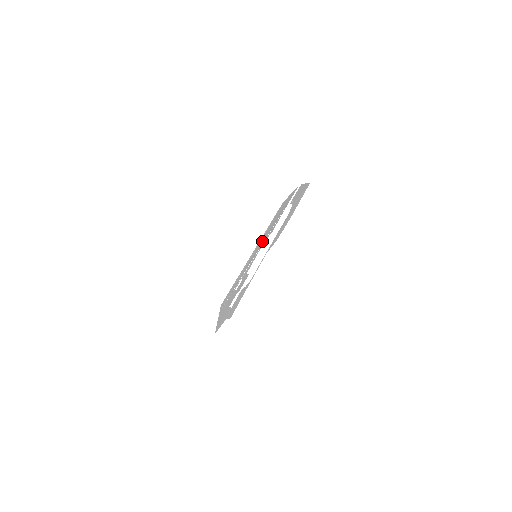
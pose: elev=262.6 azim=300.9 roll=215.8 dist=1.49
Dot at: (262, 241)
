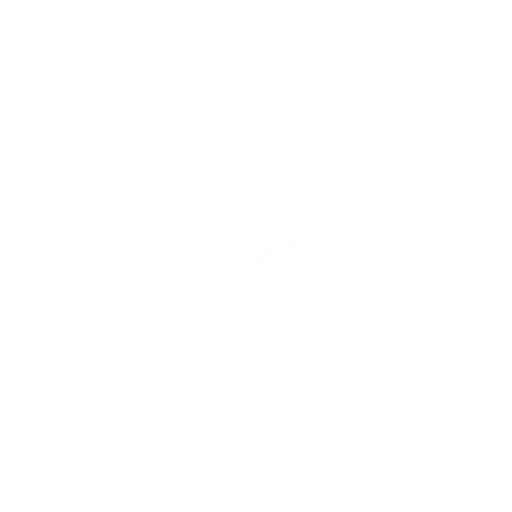
Dot at: occluded
